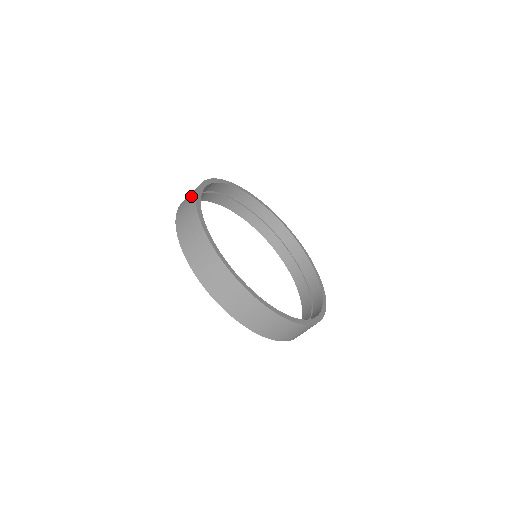
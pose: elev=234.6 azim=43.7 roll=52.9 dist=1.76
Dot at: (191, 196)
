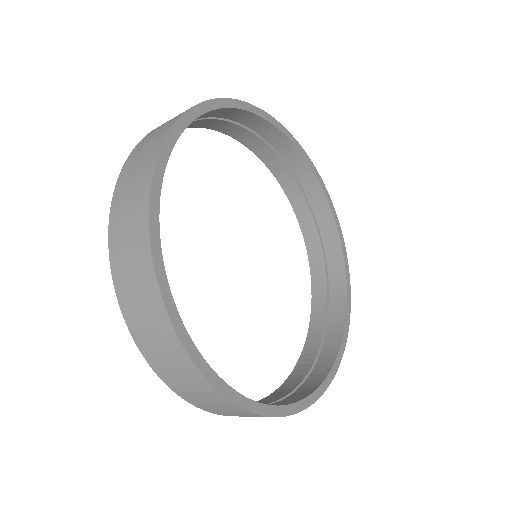
Dot at: (141, 269)
